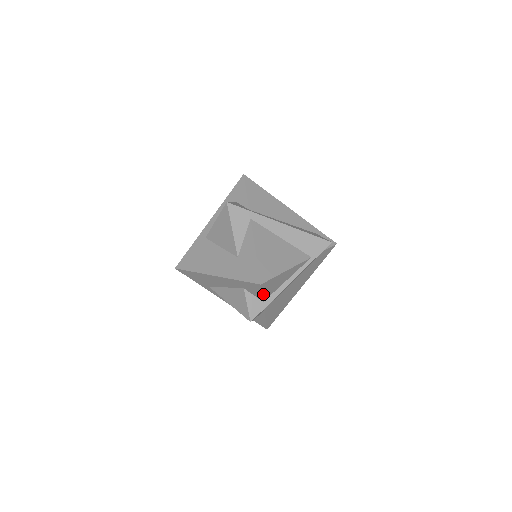
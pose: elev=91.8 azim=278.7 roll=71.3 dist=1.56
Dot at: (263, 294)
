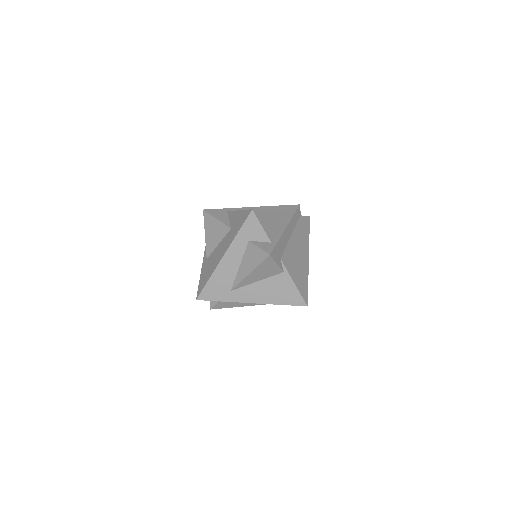
Dot at: (264, 229)
